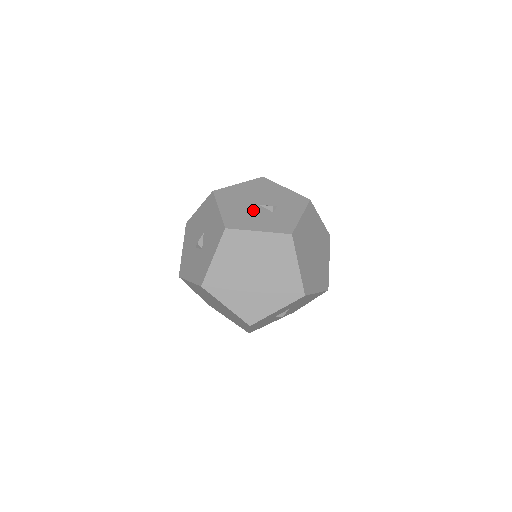
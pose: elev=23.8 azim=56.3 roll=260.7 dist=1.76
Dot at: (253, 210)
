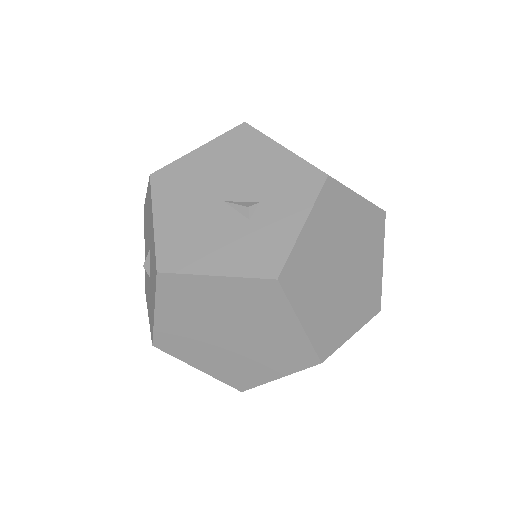
Dot at: (213, 218)
